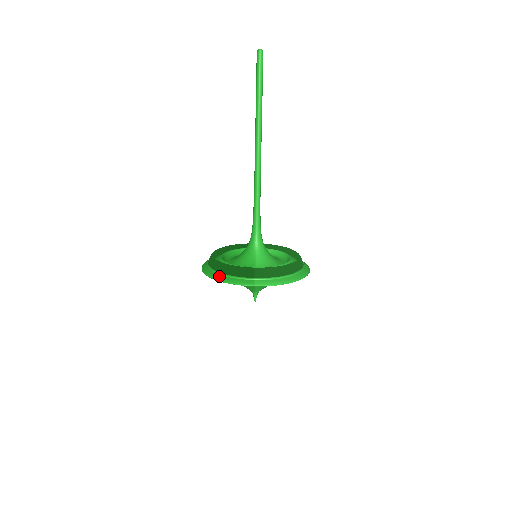
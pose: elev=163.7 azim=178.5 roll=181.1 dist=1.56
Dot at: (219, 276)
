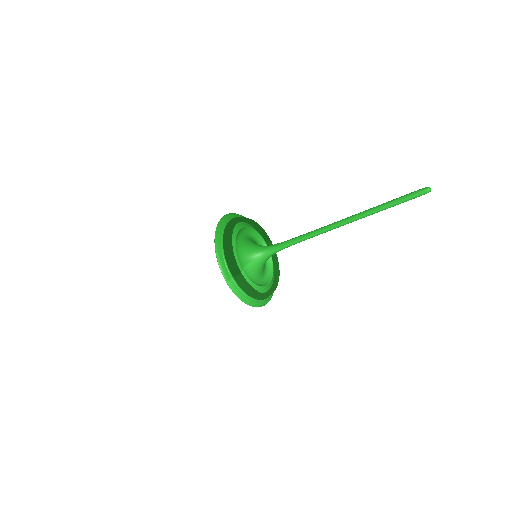
Dot at: (219, 247)
